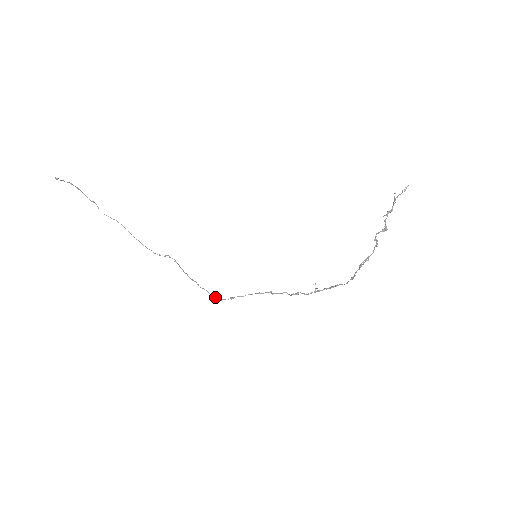
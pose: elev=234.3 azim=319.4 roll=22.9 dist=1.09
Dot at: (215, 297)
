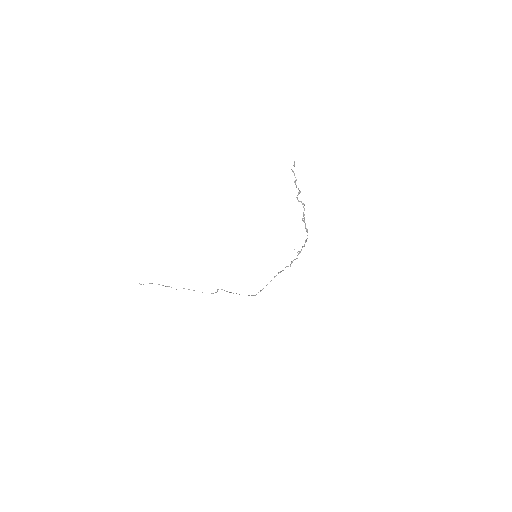
Dot at: (252, 295)
